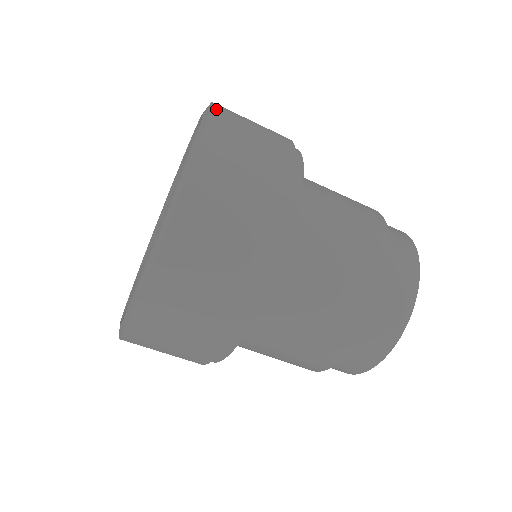
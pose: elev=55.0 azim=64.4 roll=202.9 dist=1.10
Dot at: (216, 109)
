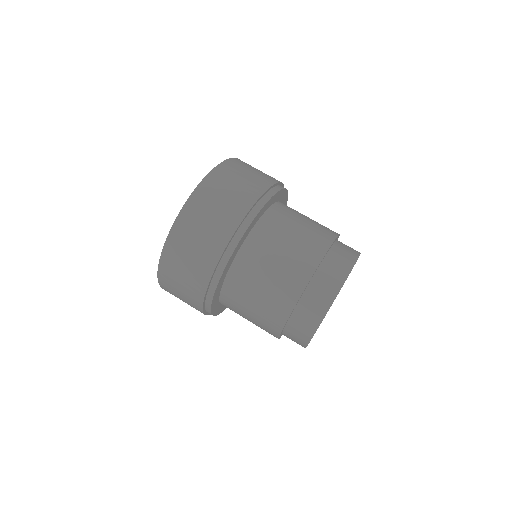
Dot at: occluded
